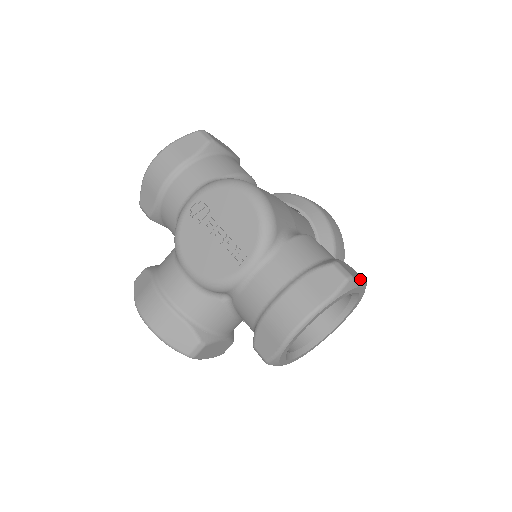
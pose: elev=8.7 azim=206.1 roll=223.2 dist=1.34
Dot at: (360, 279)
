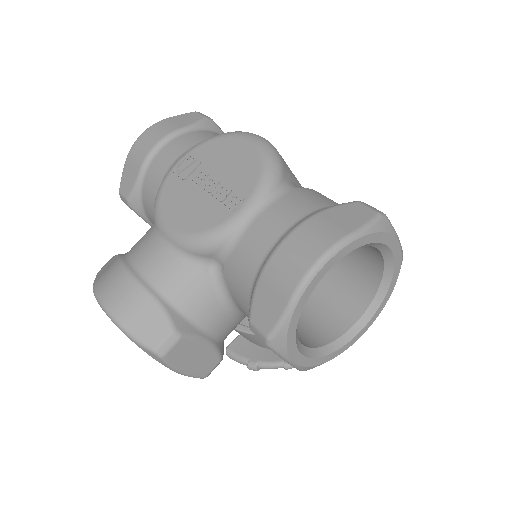
Dot at: occluded
